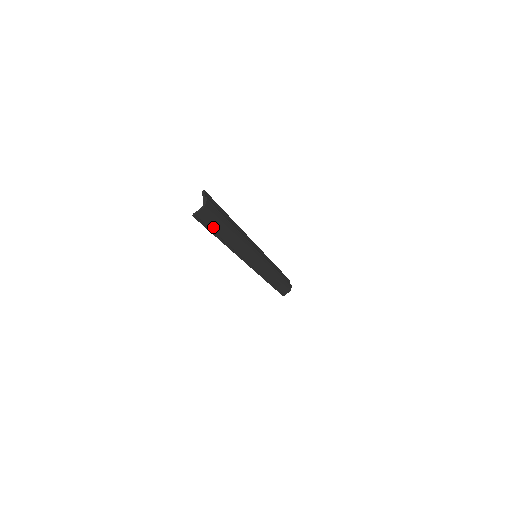
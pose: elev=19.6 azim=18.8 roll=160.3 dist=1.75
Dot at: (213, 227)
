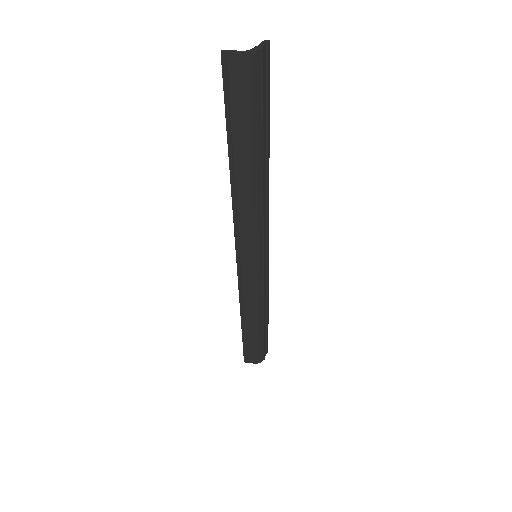
Dot at: (235, 117)
